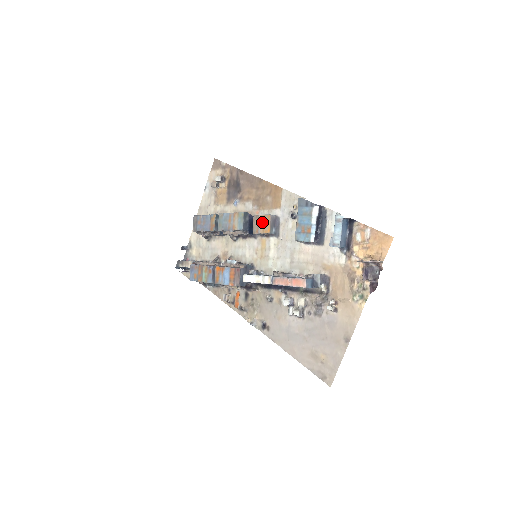
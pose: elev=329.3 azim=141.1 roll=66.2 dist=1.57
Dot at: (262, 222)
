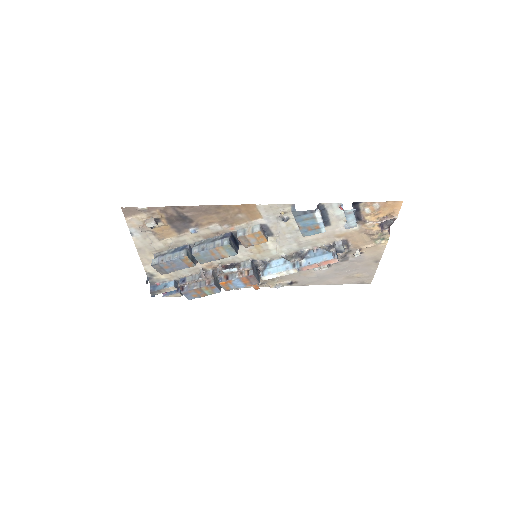
Dot at: (253, 238)
